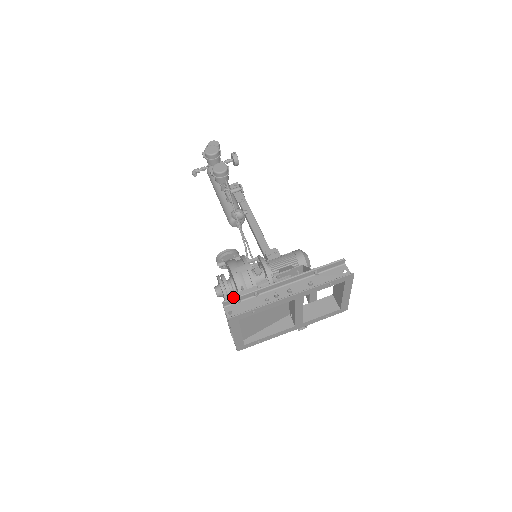
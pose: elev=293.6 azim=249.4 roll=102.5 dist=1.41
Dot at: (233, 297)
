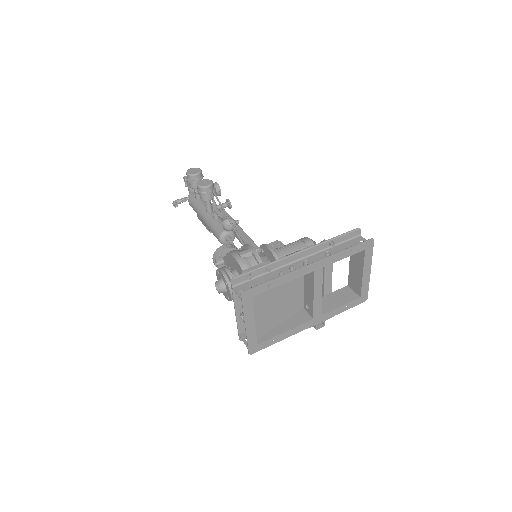
Dot at: (243, 273)
